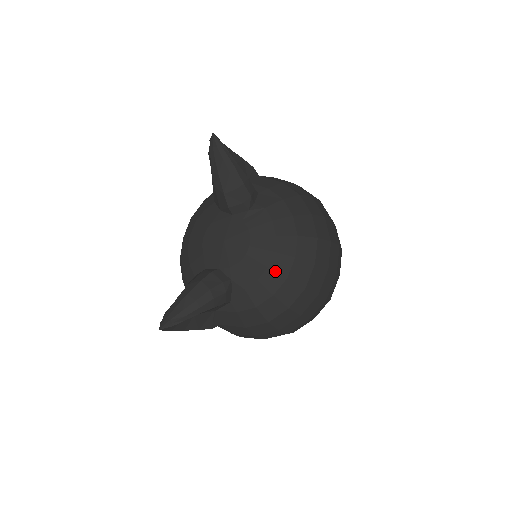
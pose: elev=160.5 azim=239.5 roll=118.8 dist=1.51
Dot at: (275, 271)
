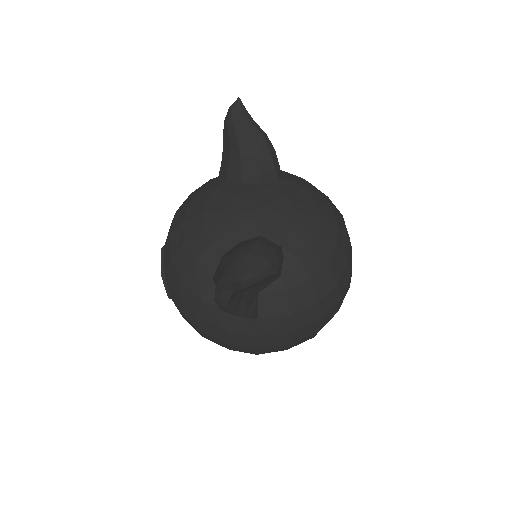
Dot at: (326, 236)
